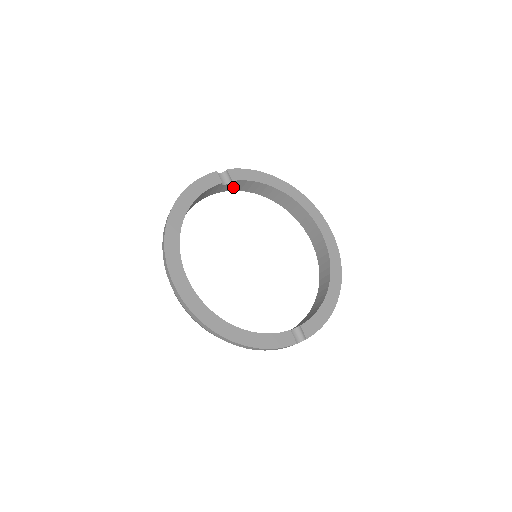
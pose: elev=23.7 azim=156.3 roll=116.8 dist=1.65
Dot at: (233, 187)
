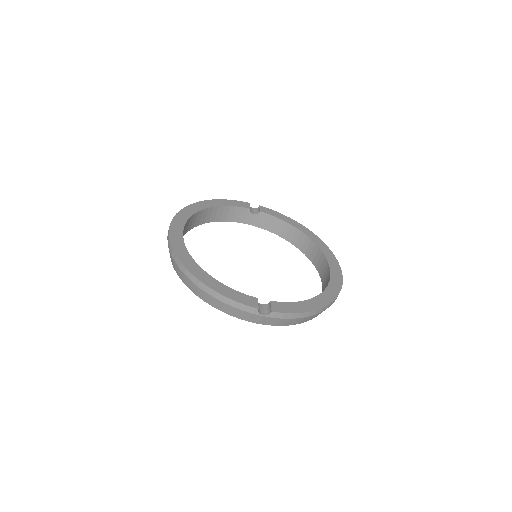
Dot at: (261, 223)
